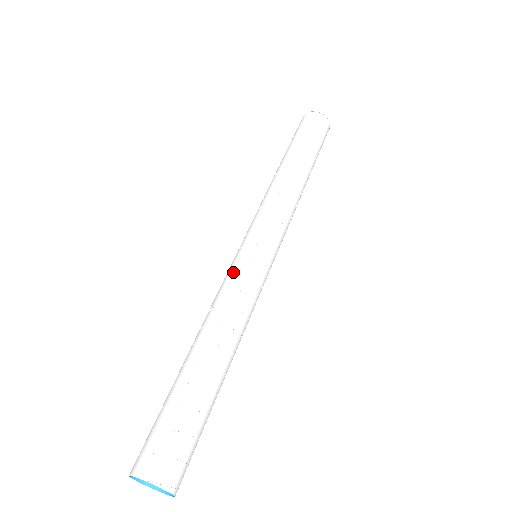
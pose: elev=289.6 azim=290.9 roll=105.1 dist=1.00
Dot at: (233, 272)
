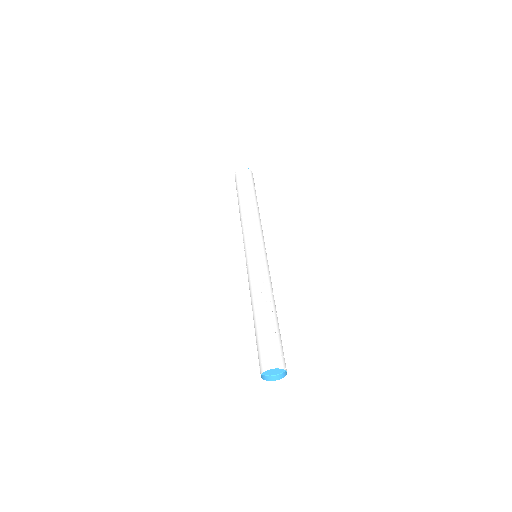
Dot at: (252, 267)
